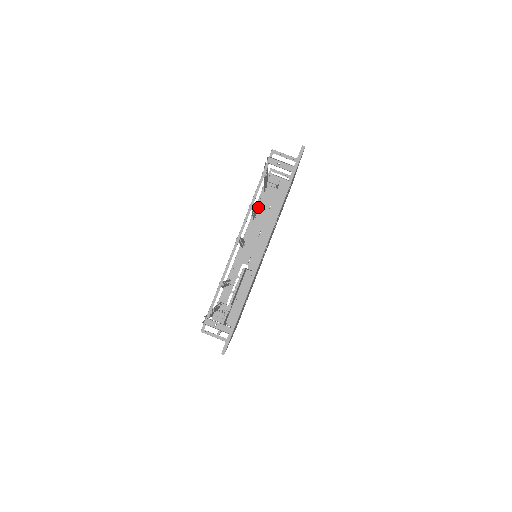
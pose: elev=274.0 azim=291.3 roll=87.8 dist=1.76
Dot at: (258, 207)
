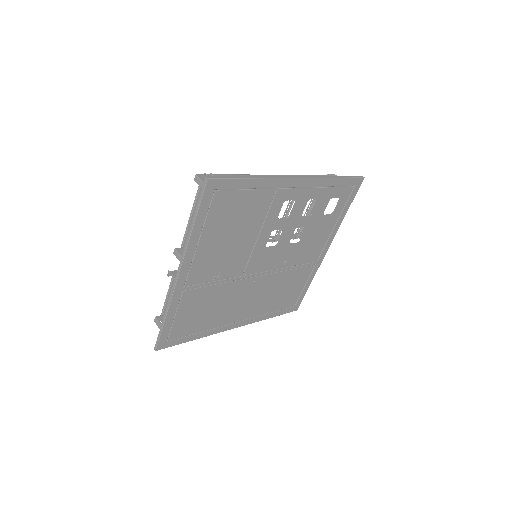
Dot at: occluded
